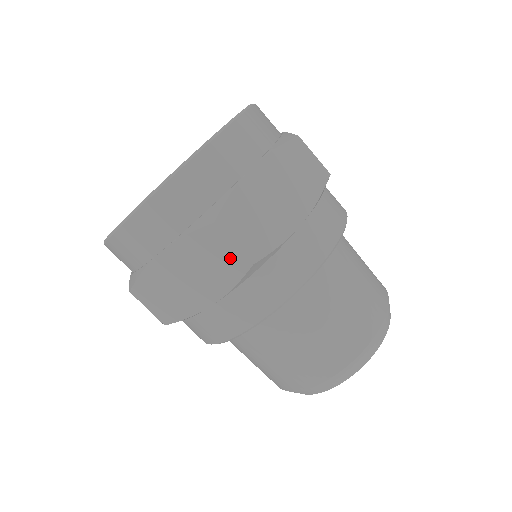
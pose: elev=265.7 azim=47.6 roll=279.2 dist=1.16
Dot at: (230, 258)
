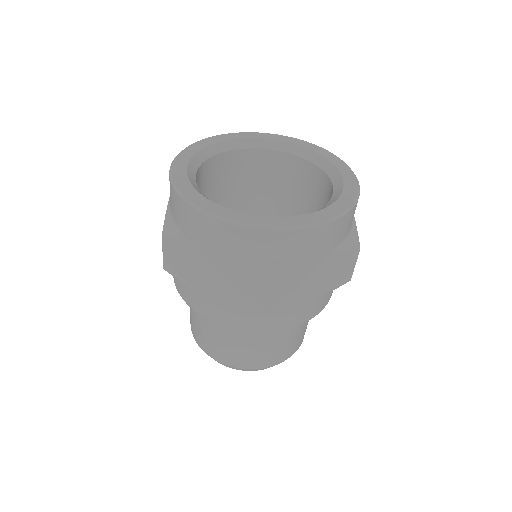
Dot at: (250, 299)
